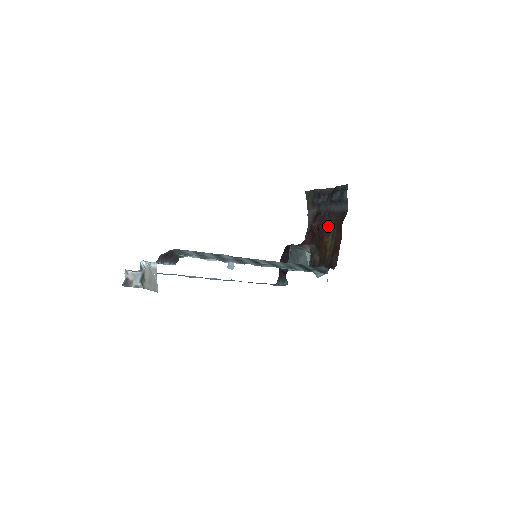
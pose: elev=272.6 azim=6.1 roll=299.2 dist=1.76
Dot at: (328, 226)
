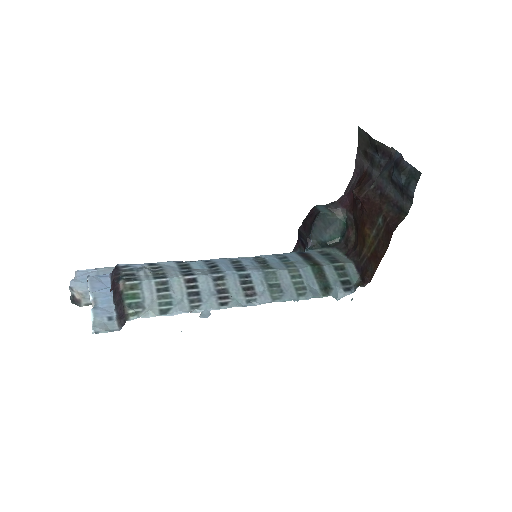
Dot at: (375, 214)
